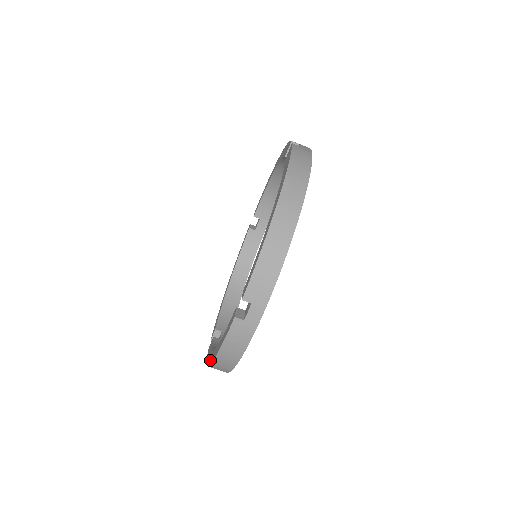
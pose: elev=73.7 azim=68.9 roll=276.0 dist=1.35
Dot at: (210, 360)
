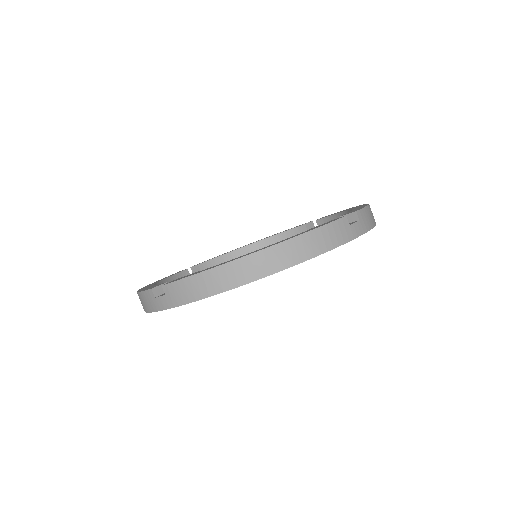
Dot at: occluded
